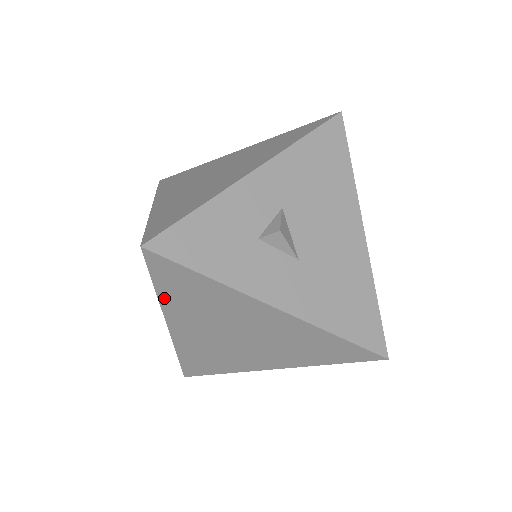
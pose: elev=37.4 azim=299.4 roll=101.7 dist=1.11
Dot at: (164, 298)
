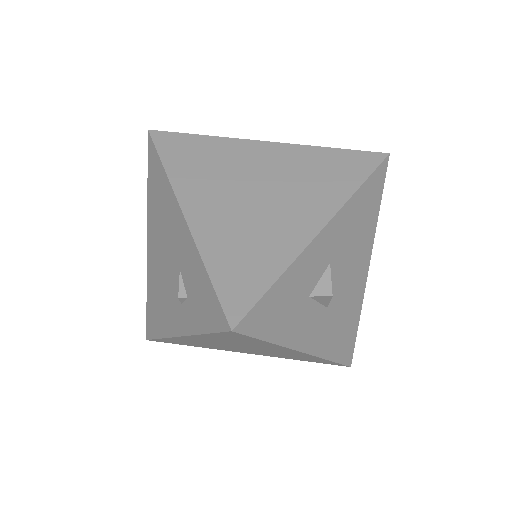
Dot at: (204, 336)
